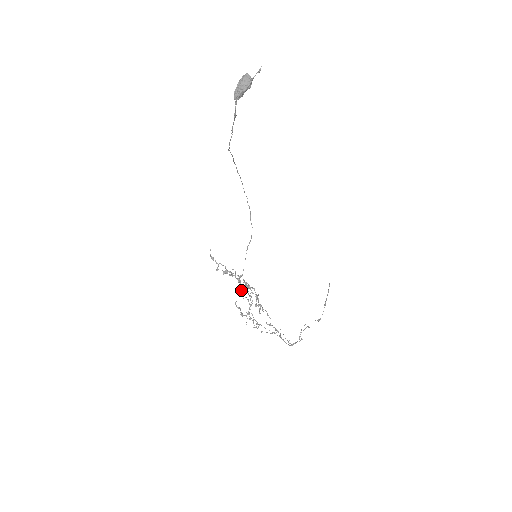
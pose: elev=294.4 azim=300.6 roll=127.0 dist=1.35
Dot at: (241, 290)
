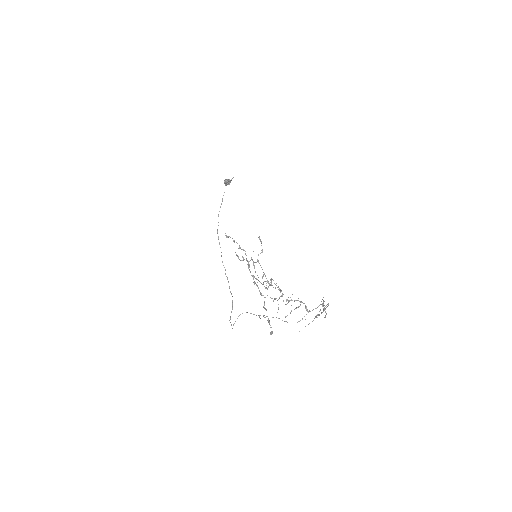
Dot at: (261, 242)
